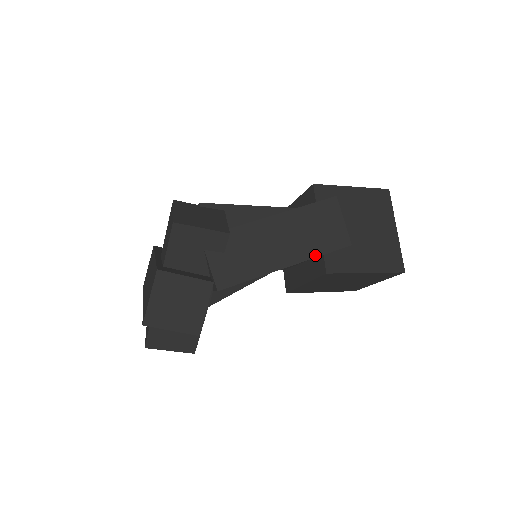
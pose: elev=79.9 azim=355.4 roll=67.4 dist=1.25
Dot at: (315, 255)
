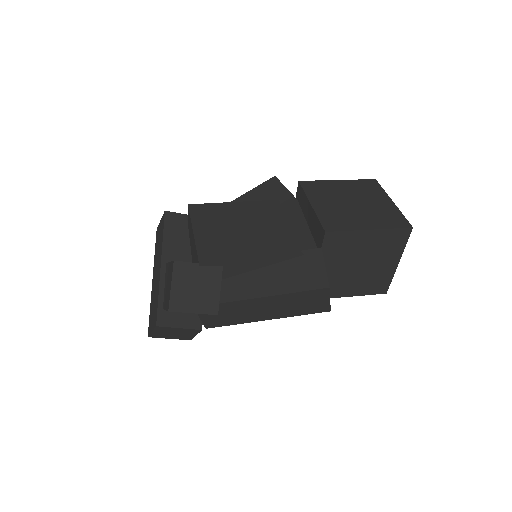
Dot at: (294, 315)
